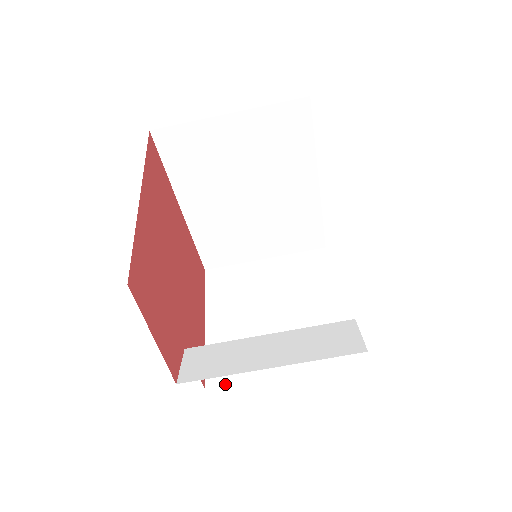
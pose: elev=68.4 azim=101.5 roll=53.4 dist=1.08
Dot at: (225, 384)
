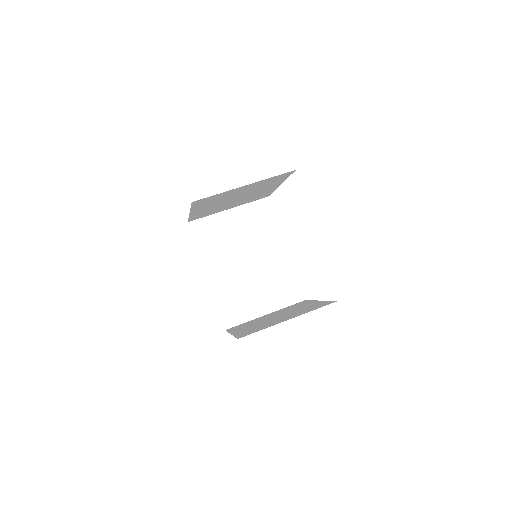
Dot at: (251, 333)
